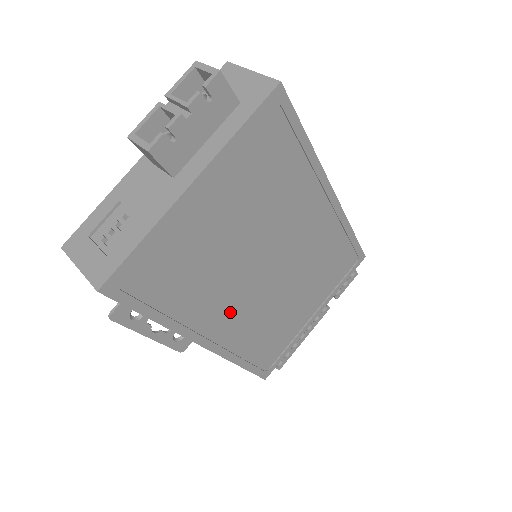
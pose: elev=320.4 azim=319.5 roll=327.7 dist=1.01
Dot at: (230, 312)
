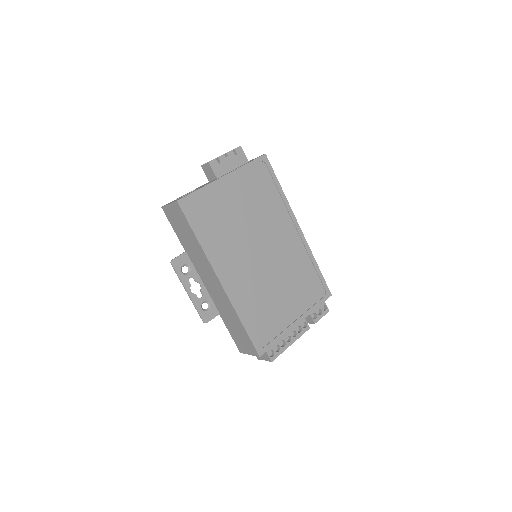
Dot at: (237, 268)
